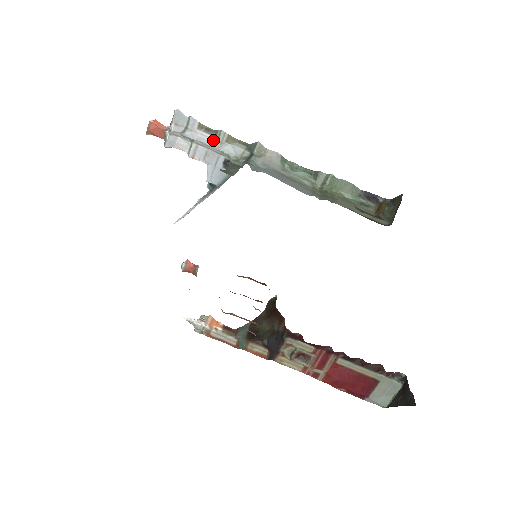
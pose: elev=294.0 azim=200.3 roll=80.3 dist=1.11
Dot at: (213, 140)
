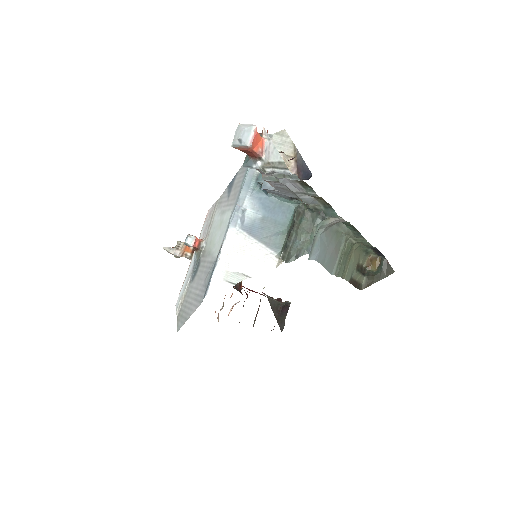
Dot at: (301, 190)
